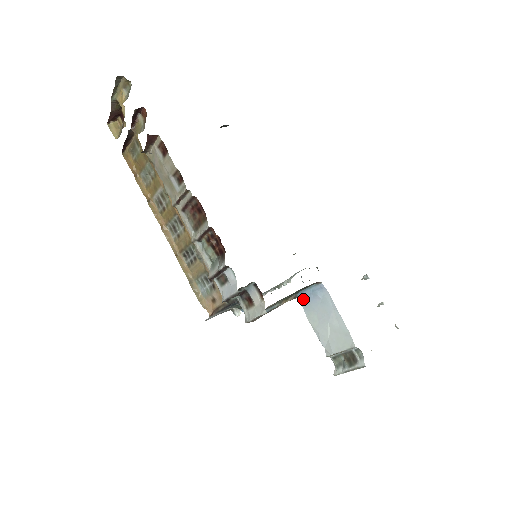
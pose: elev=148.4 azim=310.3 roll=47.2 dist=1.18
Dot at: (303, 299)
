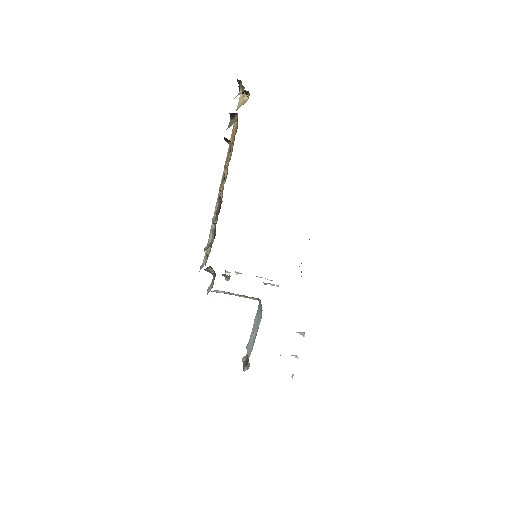
Dot at: (259, 306)
